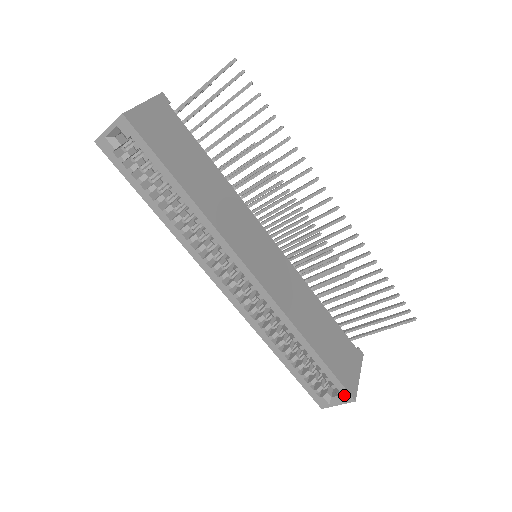
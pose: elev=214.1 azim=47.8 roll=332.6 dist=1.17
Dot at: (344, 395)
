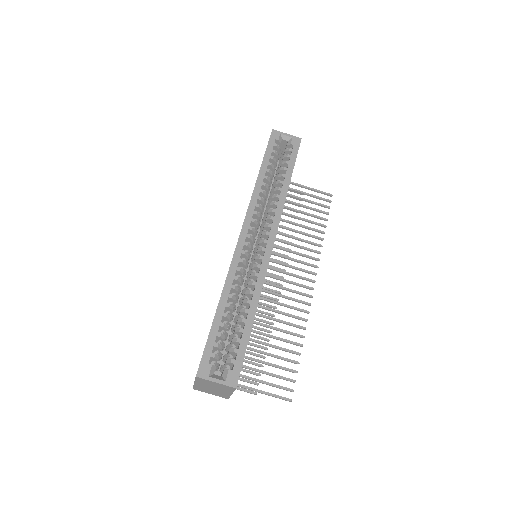
Dot at: (233, 375)
